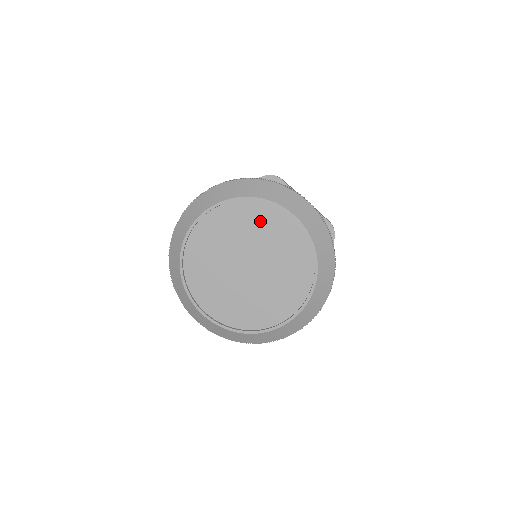
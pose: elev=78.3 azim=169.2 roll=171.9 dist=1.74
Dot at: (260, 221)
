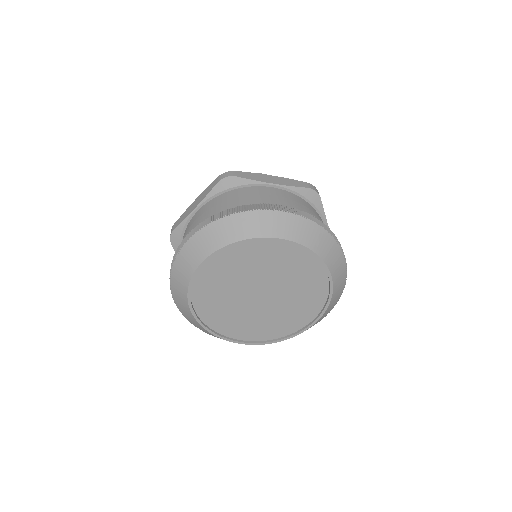
Dot at: (298, 267)
